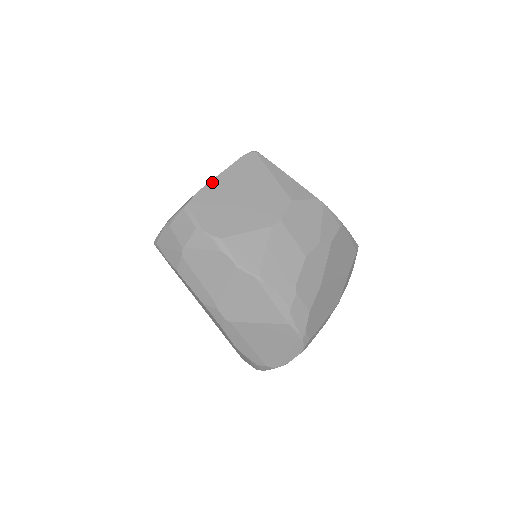
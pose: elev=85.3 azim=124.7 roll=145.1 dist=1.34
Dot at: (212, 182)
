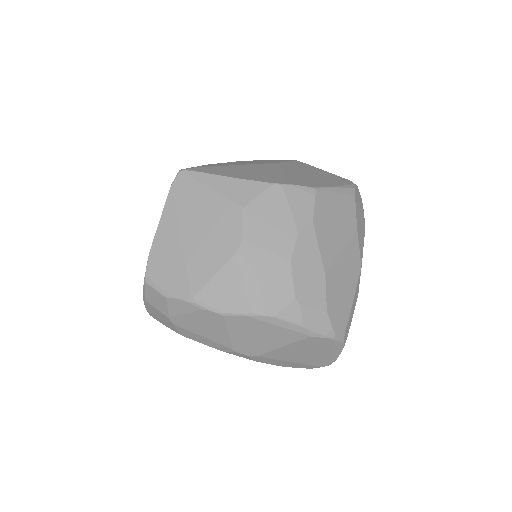
Dot at: (156, 236)
